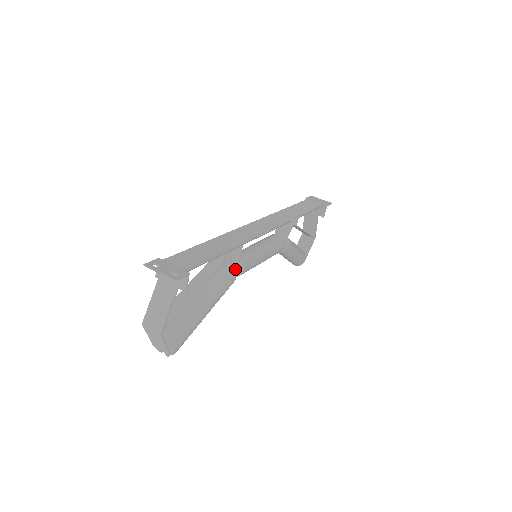
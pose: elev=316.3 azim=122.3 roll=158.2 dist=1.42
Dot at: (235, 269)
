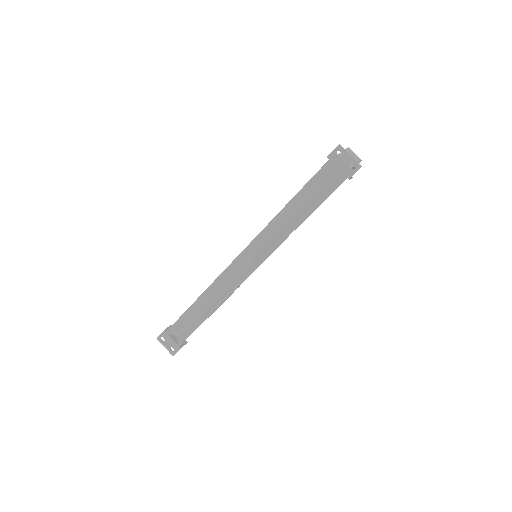
Dot at: occluded
